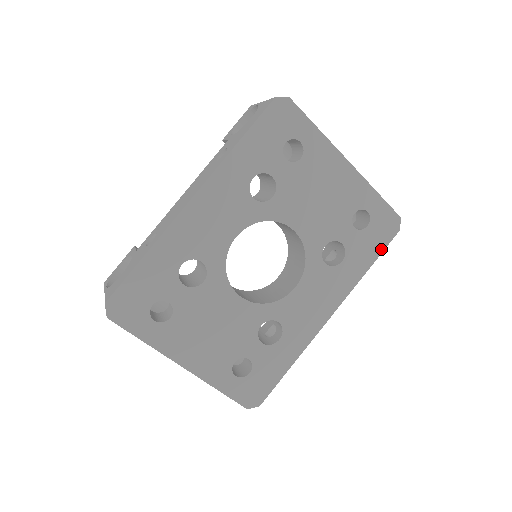
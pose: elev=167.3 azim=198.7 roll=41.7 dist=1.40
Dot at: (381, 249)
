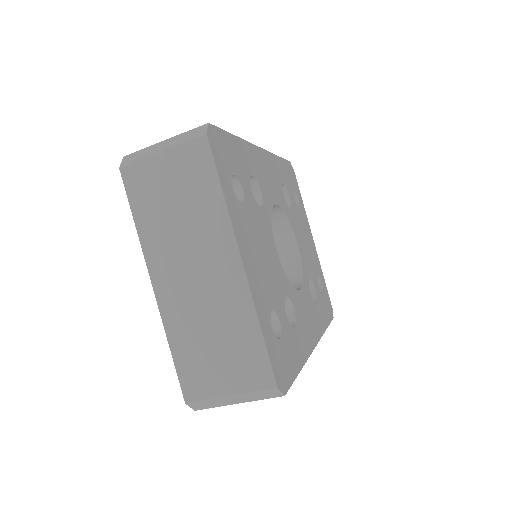
Dot at: (329, 321)
